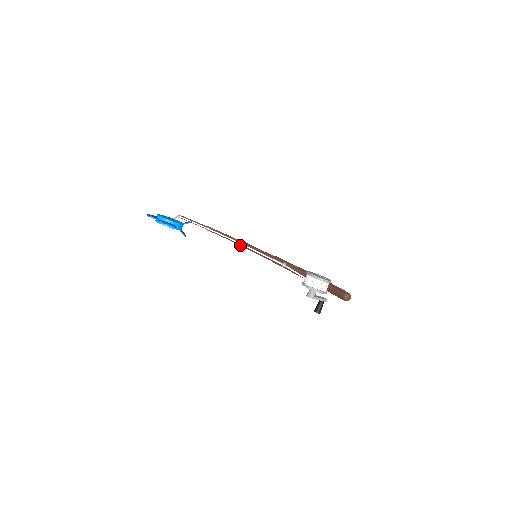
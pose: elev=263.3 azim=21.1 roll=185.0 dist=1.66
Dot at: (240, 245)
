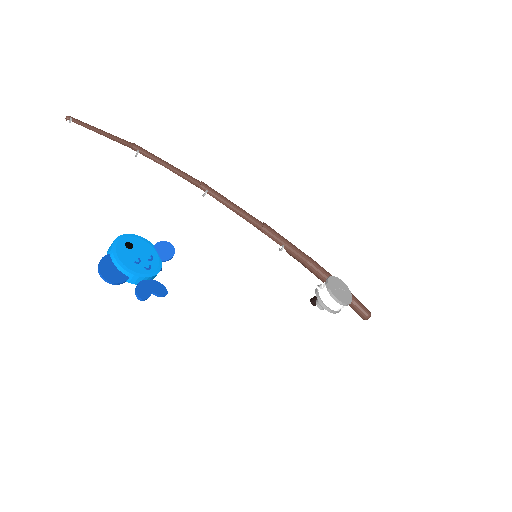
Dot at: (204, 195)
